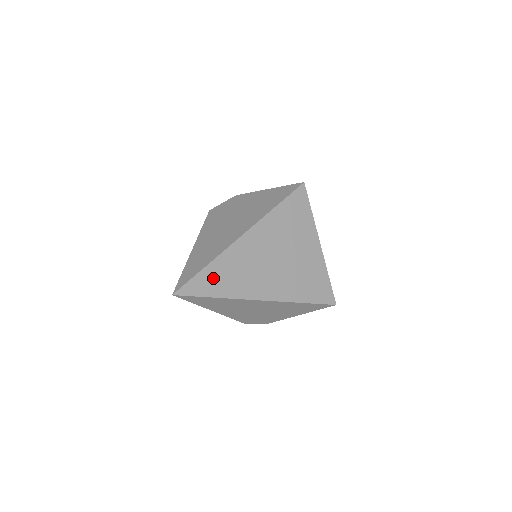
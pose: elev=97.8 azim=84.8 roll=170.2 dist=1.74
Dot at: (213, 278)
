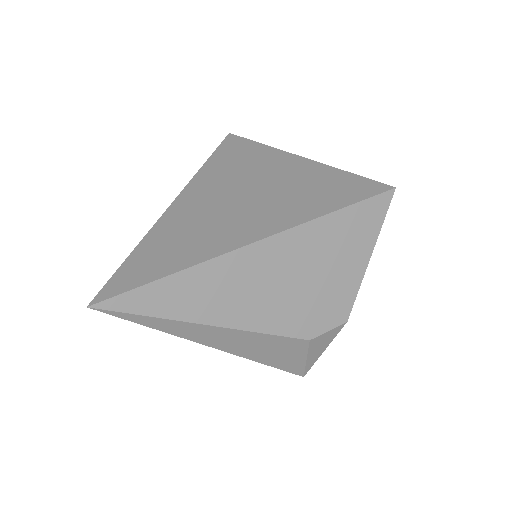
Dot at: (153, 257)
